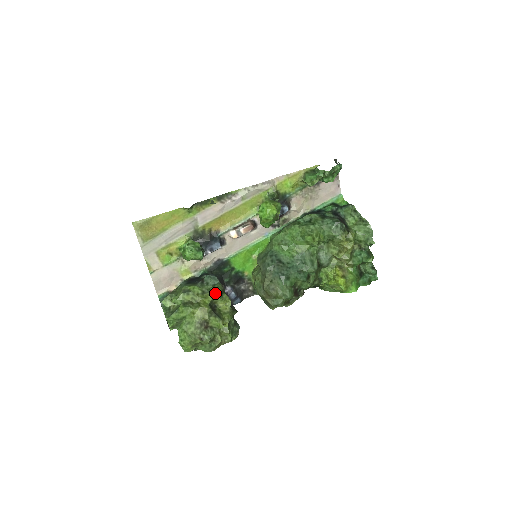
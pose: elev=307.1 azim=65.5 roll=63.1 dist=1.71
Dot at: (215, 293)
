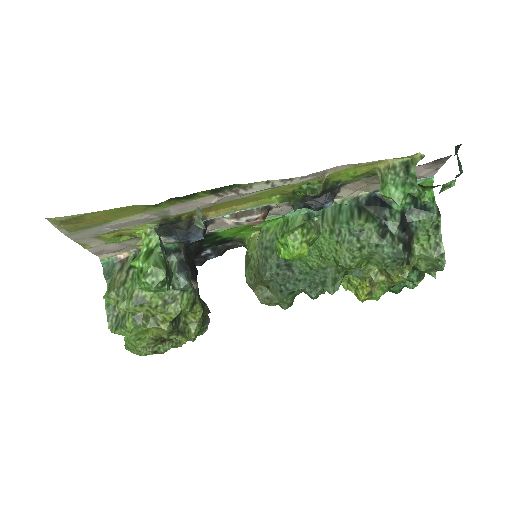
Dot at: (182, 309)
